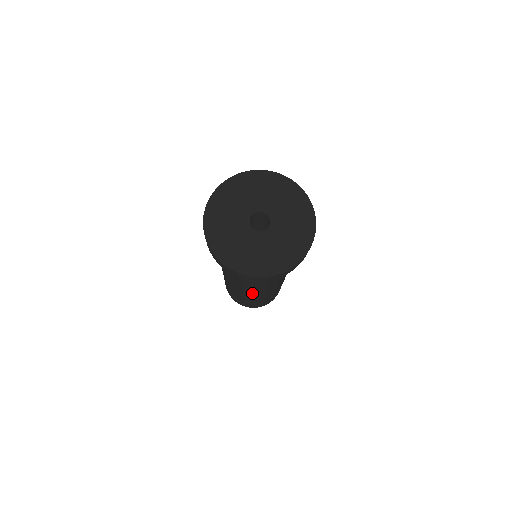
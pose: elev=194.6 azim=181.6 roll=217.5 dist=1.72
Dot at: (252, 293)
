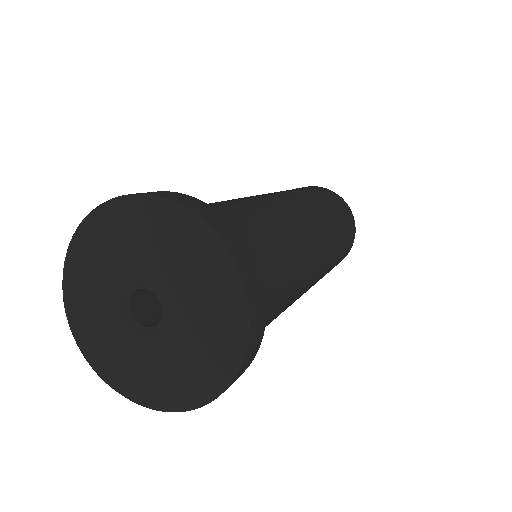
Dot at: (306, 291)
